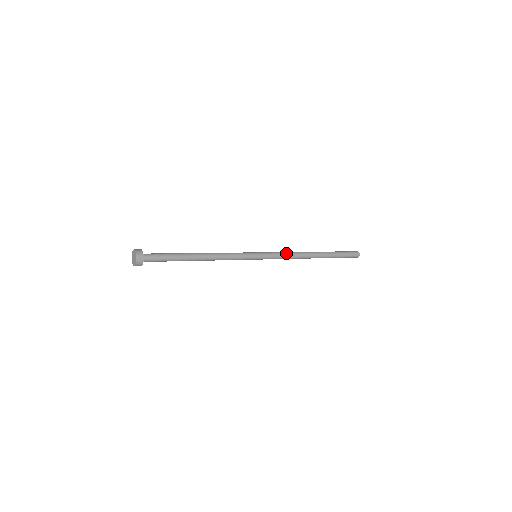
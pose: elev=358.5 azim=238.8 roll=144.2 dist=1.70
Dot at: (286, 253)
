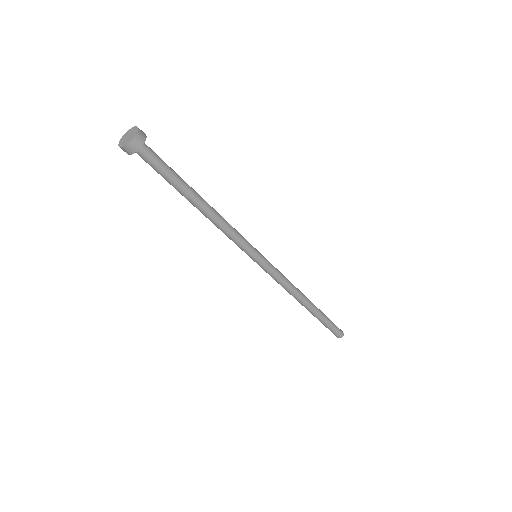
Dot at: (285, 277)
